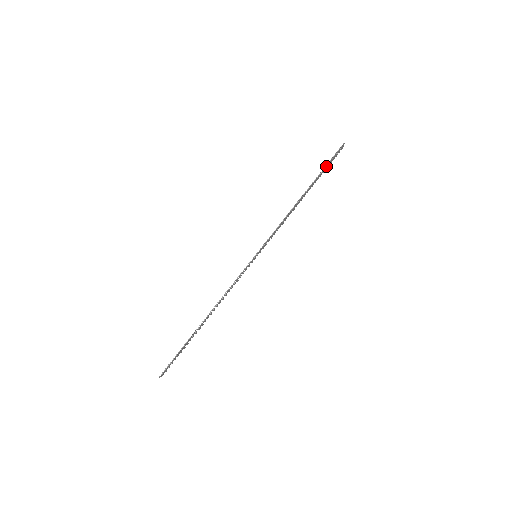
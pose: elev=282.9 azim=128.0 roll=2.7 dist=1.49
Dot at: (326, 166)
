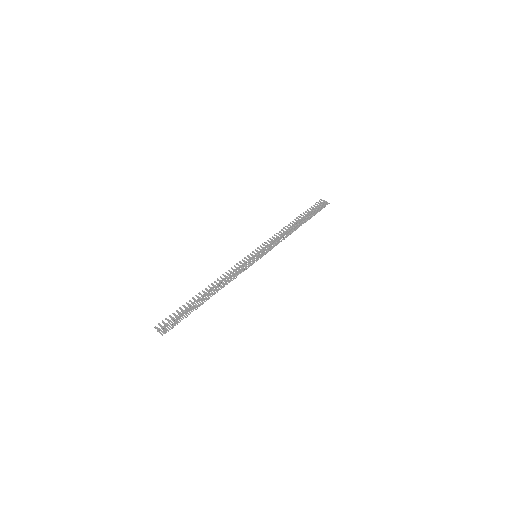
Dot at: (316, 213)
